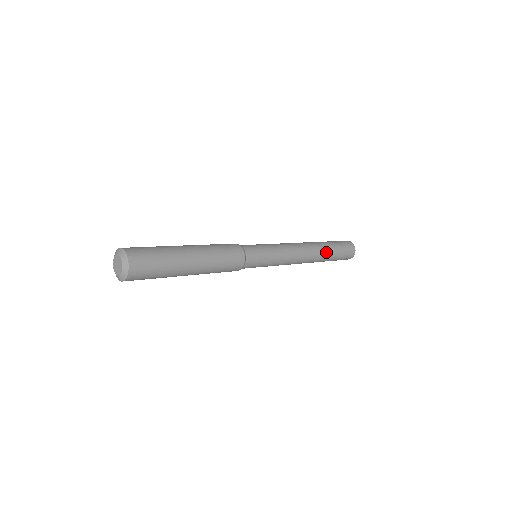
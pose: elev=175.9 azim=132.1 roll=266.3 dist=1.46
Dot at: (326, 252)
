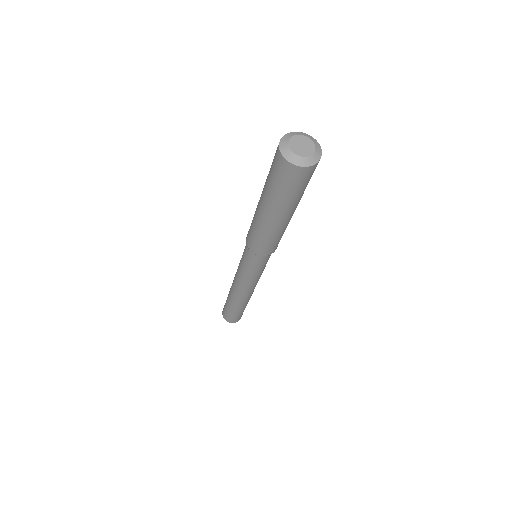
Dot at: occluded
